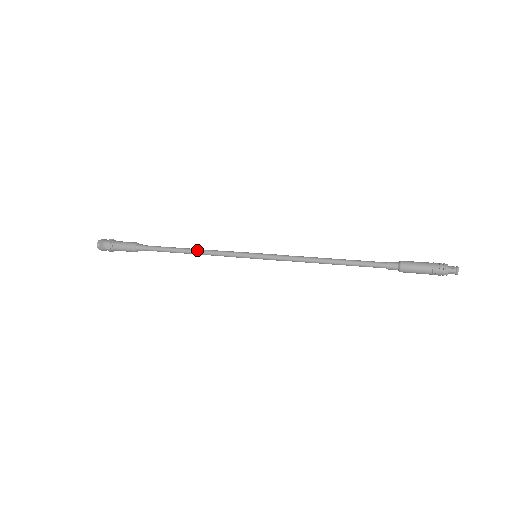
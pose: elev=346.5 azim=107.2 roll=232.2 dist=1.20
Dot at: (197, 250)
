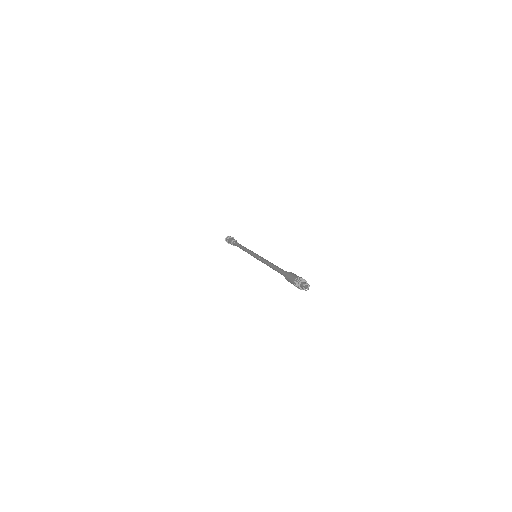
Dot at: (243, 248)
